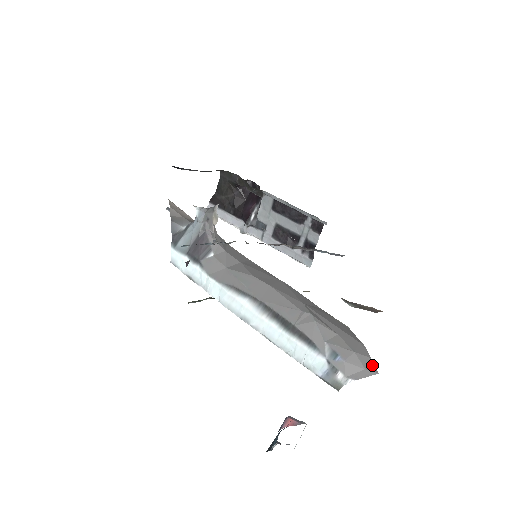
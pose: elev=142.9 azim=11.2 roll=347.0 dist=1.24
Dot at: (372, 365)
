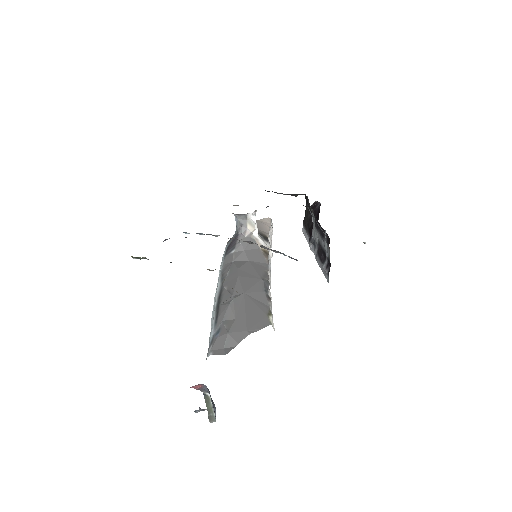
Dot at: (232, 348)
